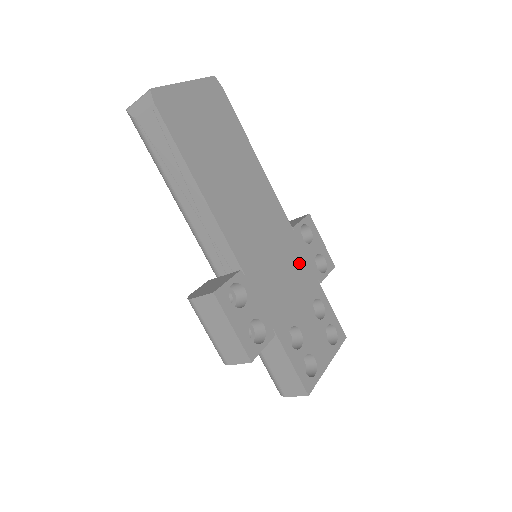
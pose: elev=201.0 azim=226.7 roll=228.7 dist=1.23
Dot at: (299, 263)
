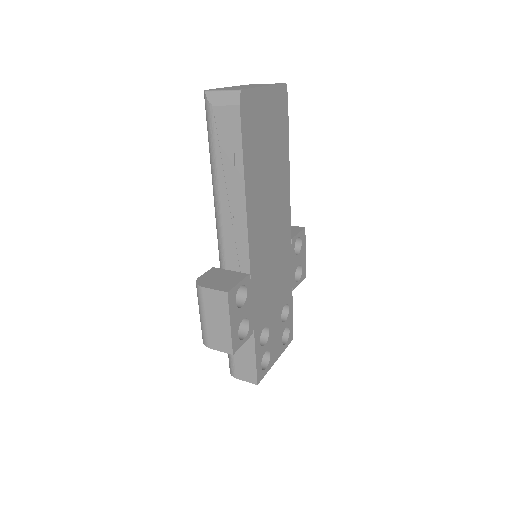
Dot at: (286, 271)
